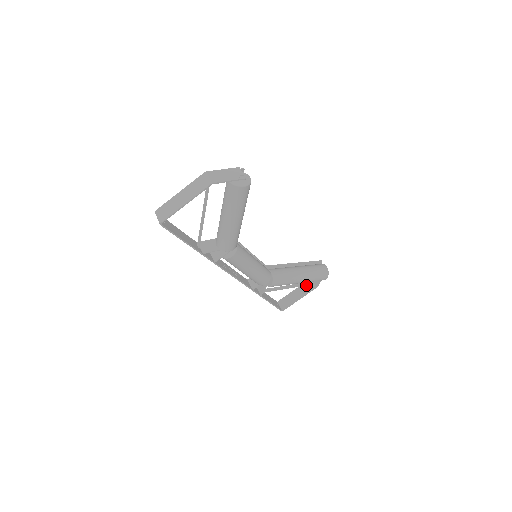
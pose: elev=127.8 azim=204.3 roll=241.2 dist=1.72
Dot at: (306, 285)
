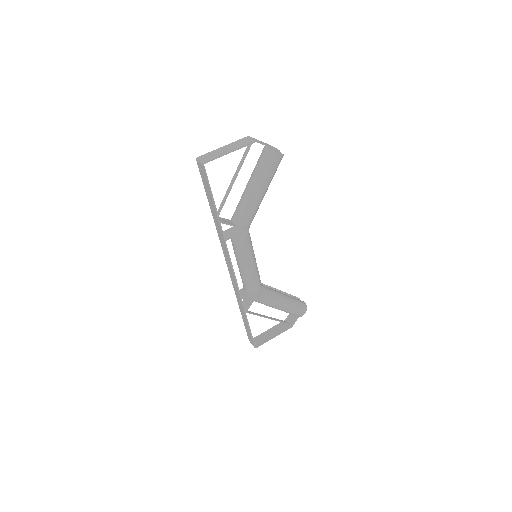
Dot at: (282, 322)
